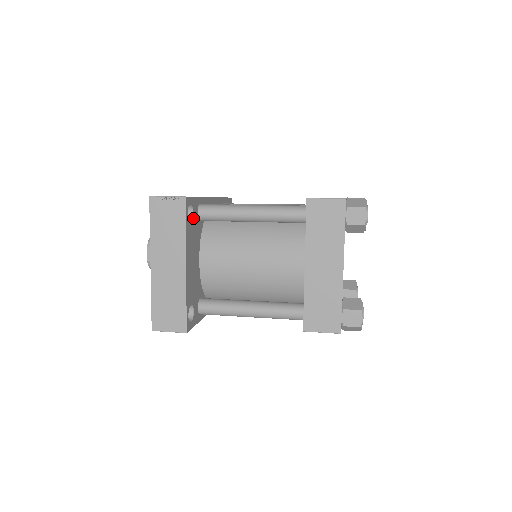
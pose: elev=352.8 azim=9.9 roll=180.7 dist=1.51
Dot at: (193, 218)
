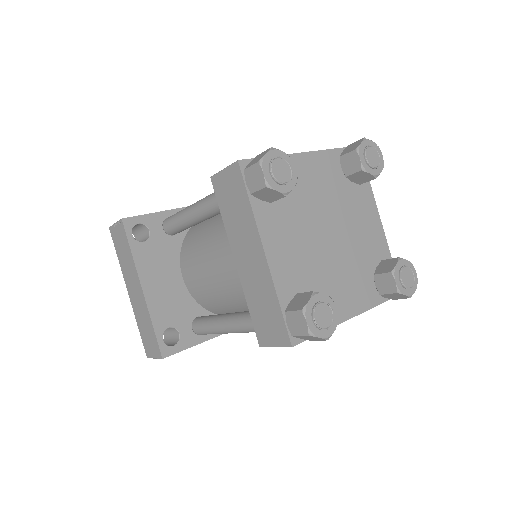
Dot at: (151, 236)
